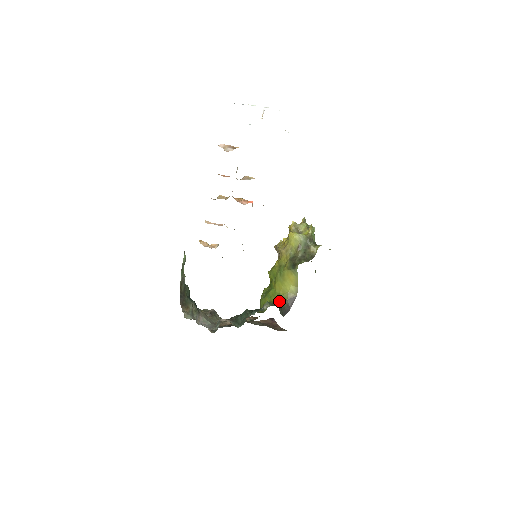
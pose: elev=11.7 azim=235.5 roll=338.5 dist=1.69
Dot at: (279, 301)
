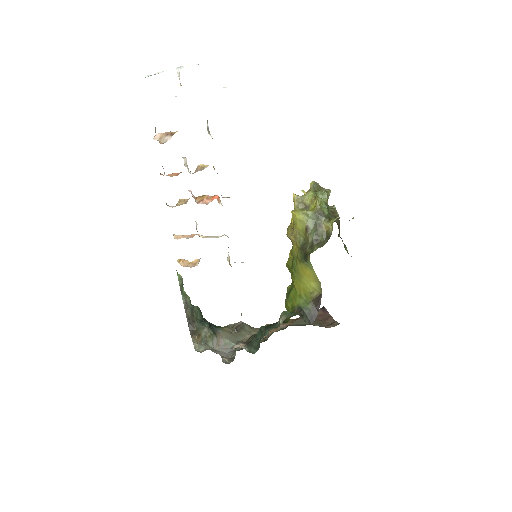
Dot at: (301, 305)
